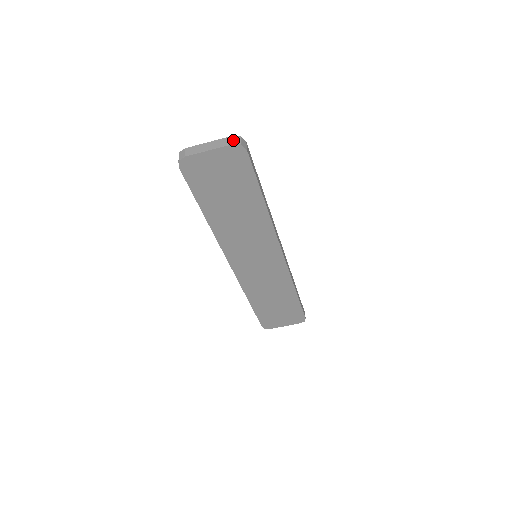
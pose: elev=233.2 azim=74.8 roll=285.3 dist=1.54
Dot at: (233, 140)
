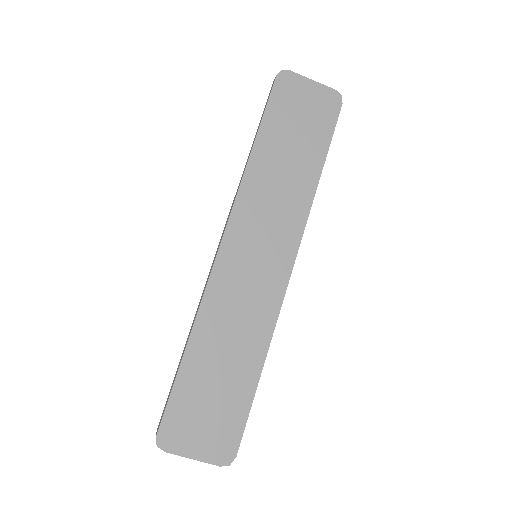
Dot at: (334, 92)
